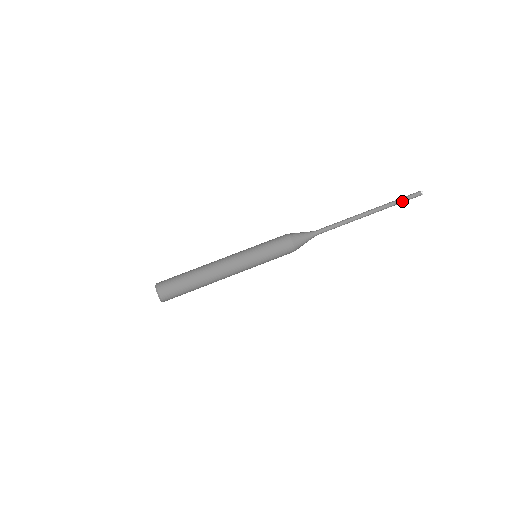
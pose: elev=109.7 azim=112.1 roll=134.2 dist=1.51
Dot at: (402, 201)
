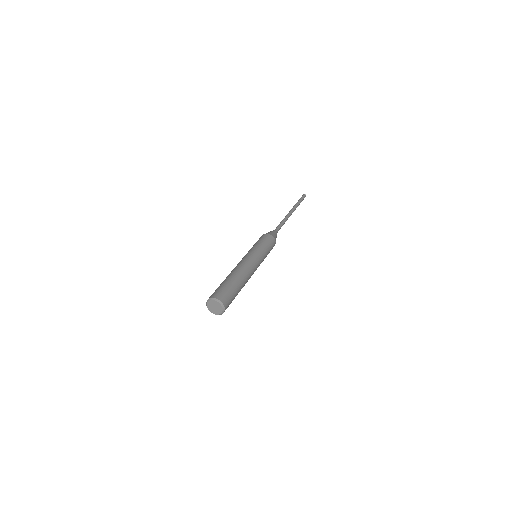
Dot at: (300, 200)
